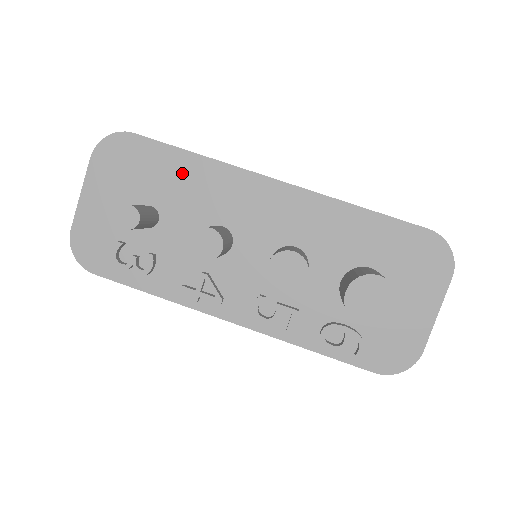
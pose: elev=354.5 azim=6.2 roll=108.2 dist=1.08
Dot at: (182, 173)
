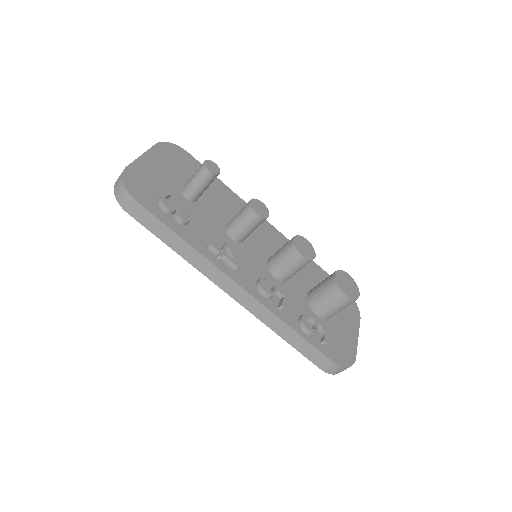
Dot at: (216, 188)
